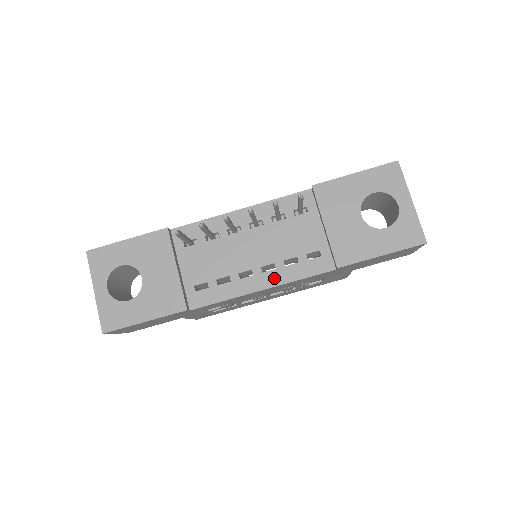
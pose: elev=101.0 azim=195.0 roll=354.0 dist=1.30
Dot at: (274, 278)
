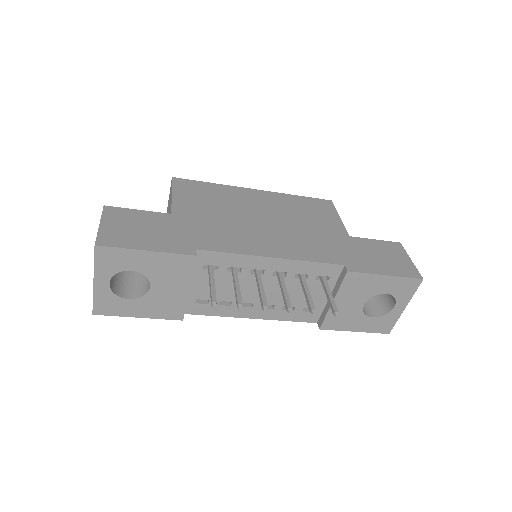
Dot at: (267, 314)
